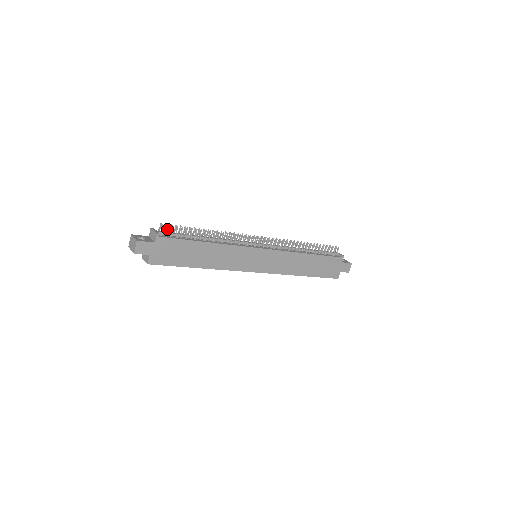
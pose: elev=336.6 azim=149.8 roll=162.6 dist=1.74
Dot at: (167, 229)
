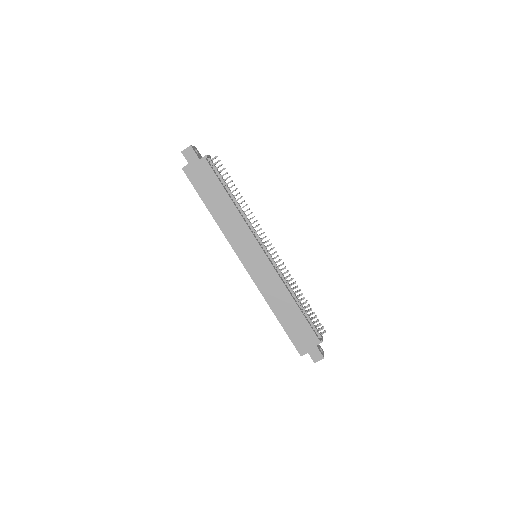
Dot at: (216, 163)
